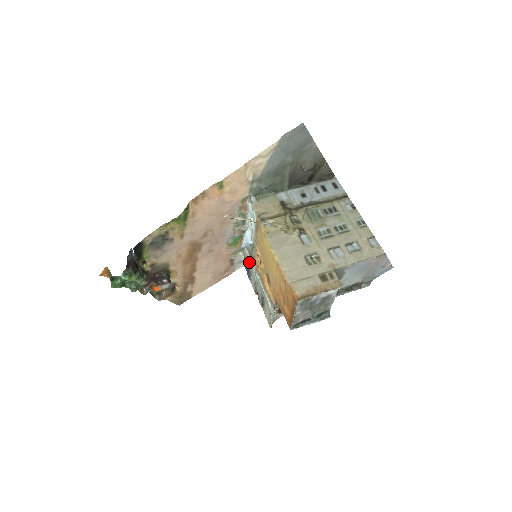
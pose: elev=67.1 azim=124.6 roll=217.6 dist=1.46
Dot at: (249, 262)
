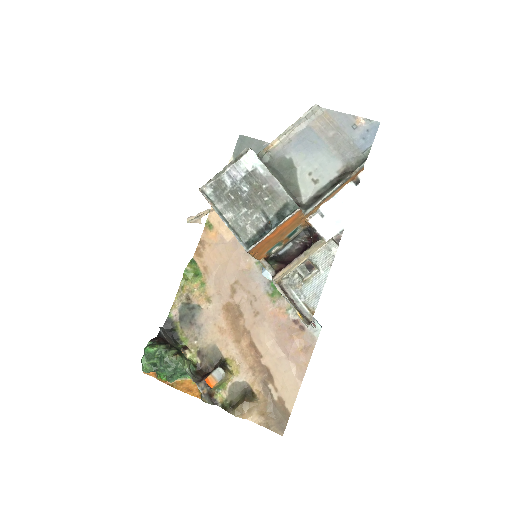
Dot at: occluded
